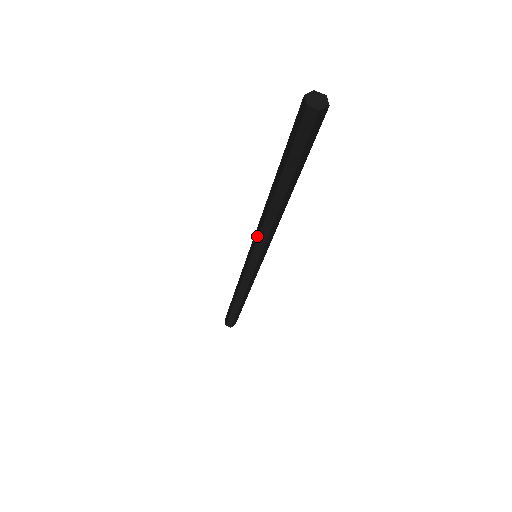
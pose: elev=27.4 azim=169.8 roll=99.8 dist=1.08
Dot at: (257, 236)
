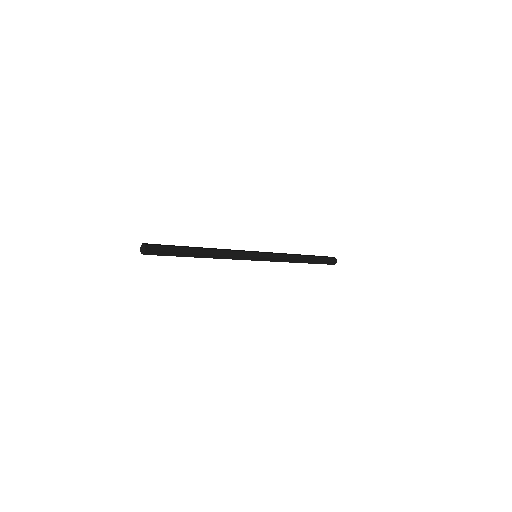
Dot at: occluded
